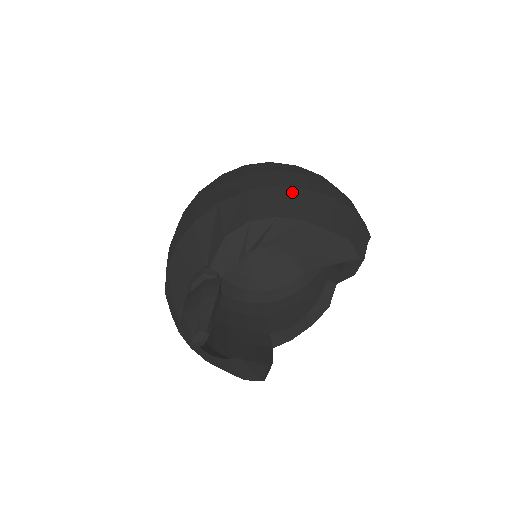
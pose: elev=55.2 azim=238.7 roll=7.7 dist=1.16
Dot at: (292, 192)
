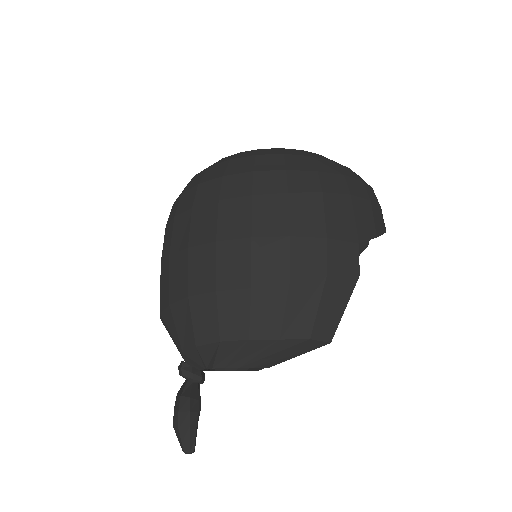
Dot at: (232, 298)
